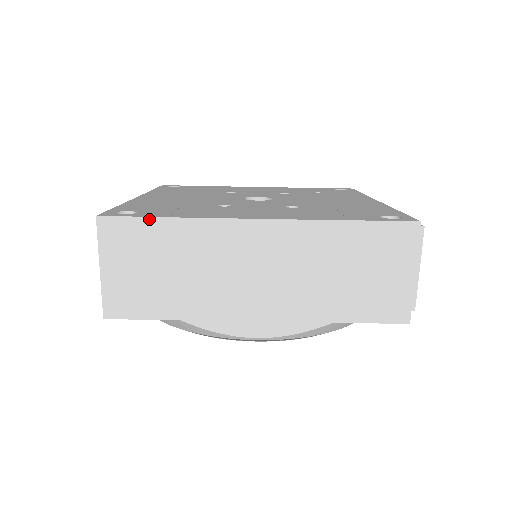
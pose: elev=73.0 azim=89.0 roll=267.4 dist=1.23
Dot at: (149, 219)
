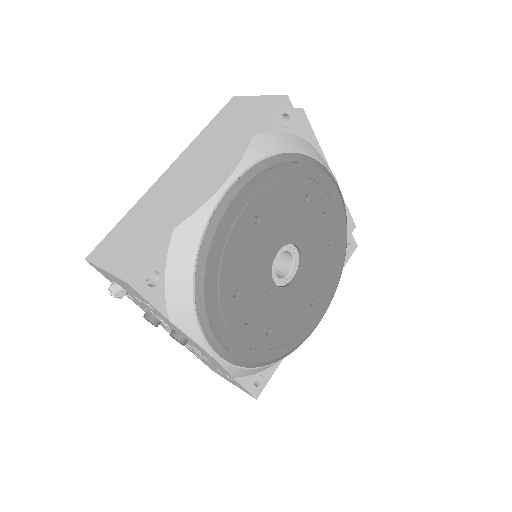
Dot at: (113, 229)
